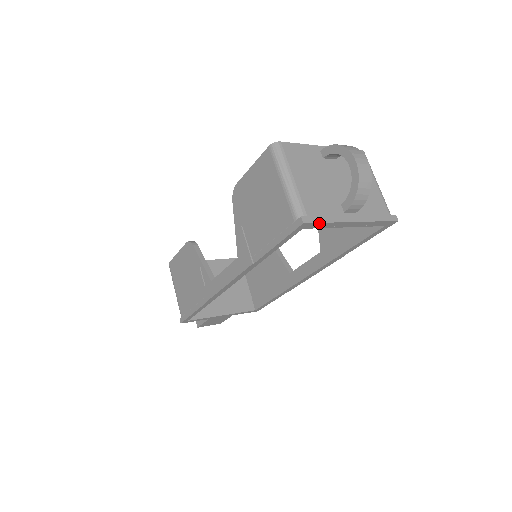
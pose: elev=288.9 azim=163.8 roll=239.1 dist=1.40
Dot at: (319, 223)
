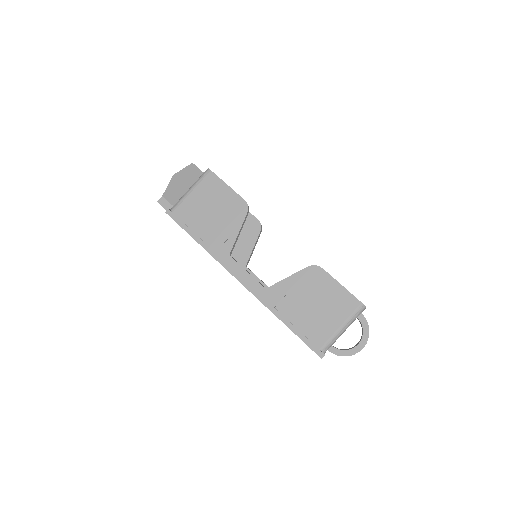
Dot at: occluded
